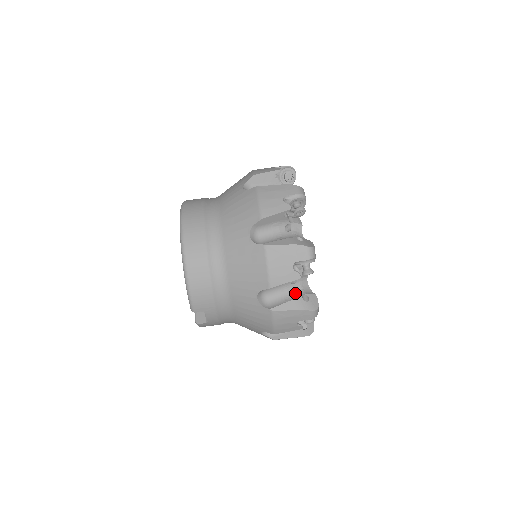
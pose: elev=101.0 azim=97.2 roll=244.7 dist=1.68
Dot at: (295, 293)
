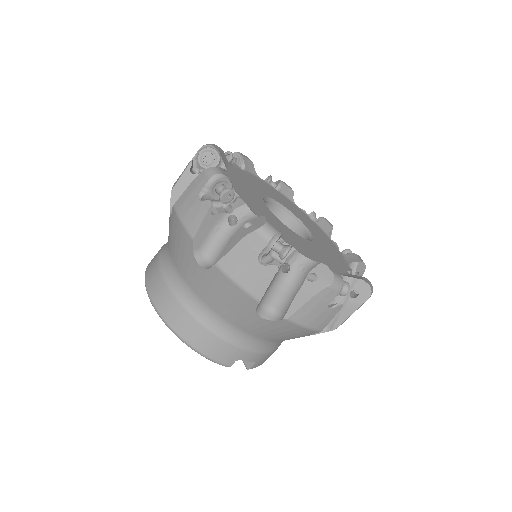
Dot at: (297, 280)
